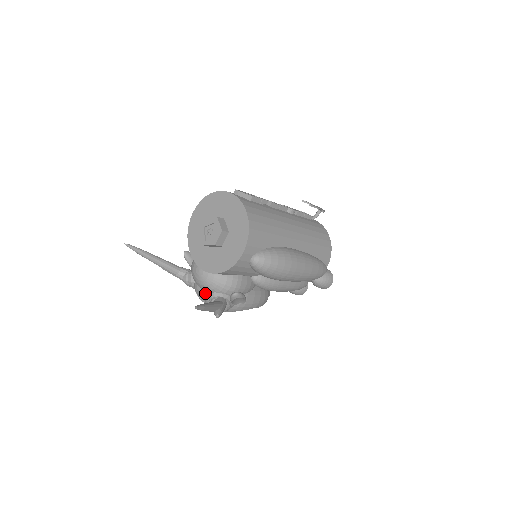
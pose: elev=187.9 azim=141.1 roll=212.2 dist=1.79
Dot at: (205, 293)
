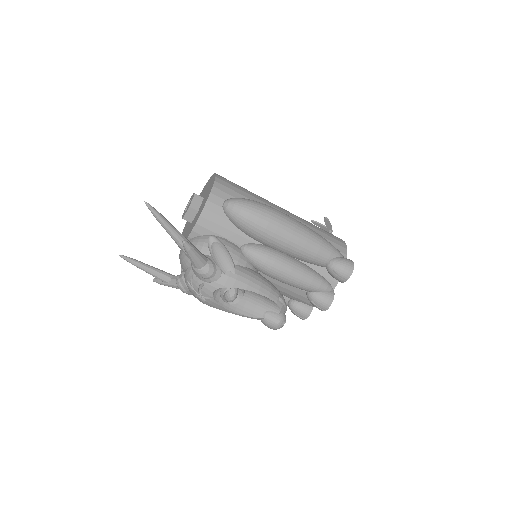
Dot at: (190, 268)
